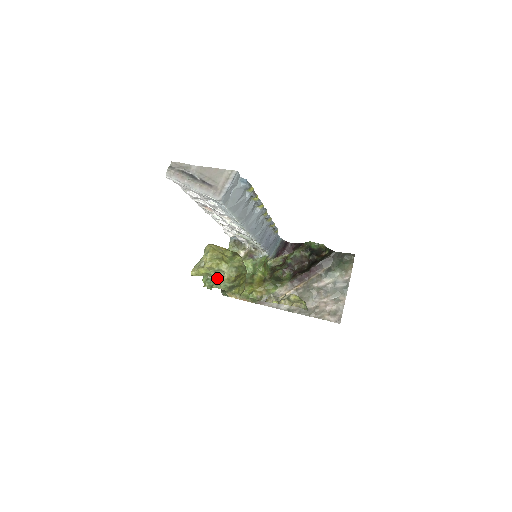
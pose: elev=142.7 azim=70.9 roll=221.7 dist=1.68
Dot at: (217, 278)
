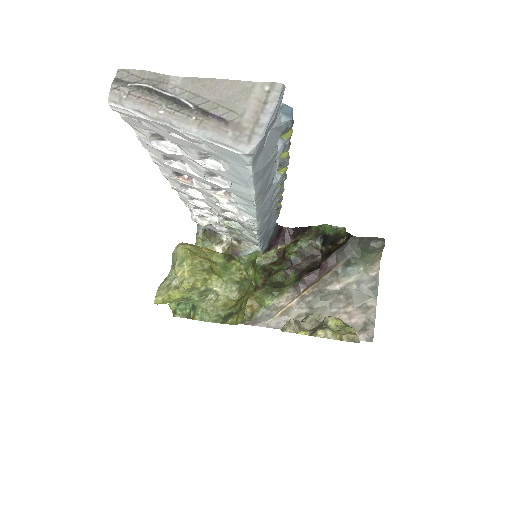
Dot at: (203, 304)
